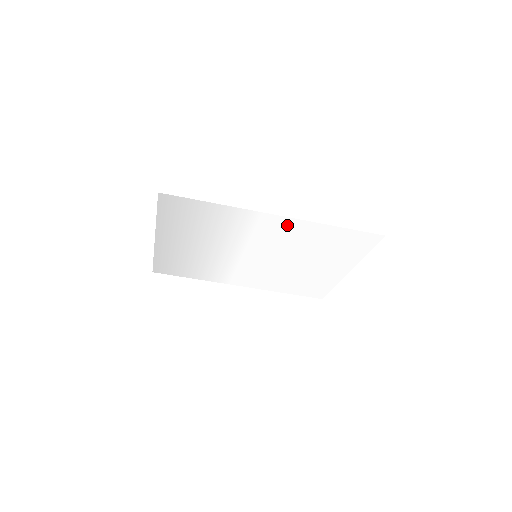
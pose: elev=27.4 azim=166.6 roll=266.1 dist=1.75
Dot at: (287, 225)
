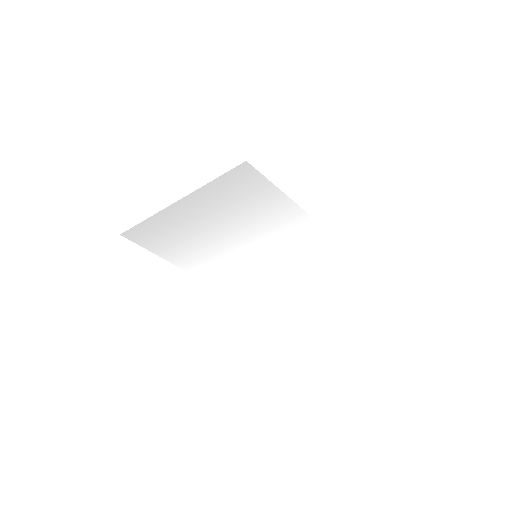
Dot at: (321, 239)
